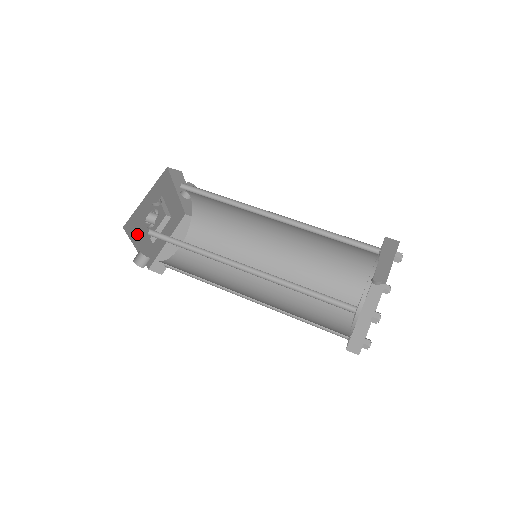
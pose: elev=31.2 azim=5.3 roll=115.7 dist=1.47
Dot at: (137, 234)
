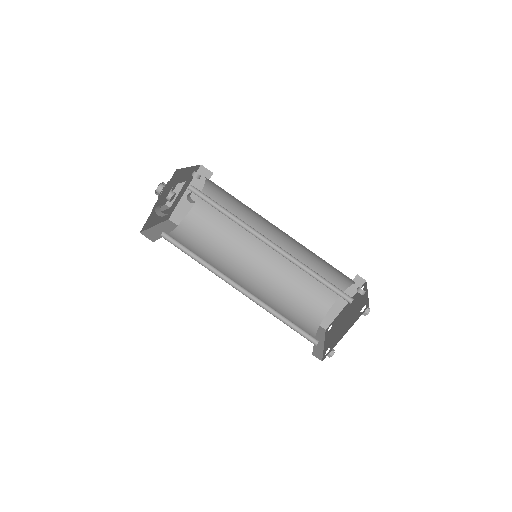
Dot at: (167, 189)
